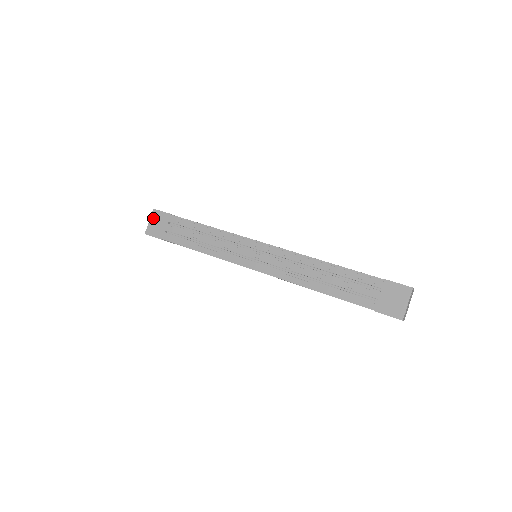
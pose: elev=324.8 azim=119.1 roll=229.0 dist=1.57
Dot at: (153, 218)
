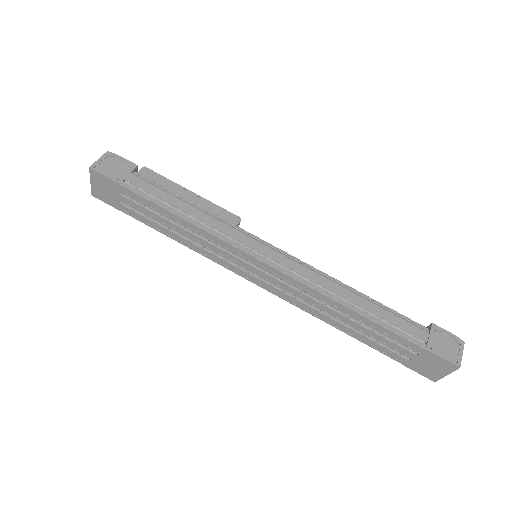
Dot at: (94, 180)
